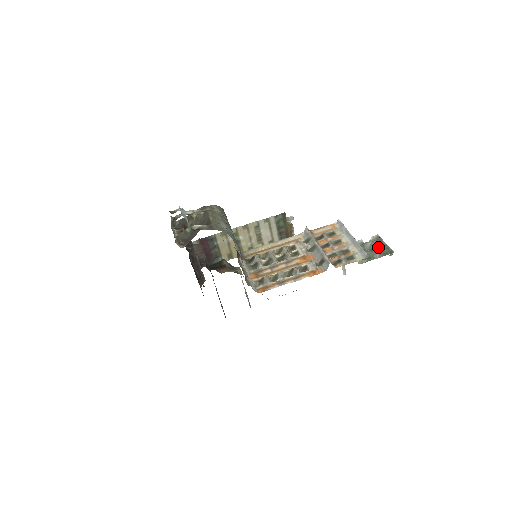
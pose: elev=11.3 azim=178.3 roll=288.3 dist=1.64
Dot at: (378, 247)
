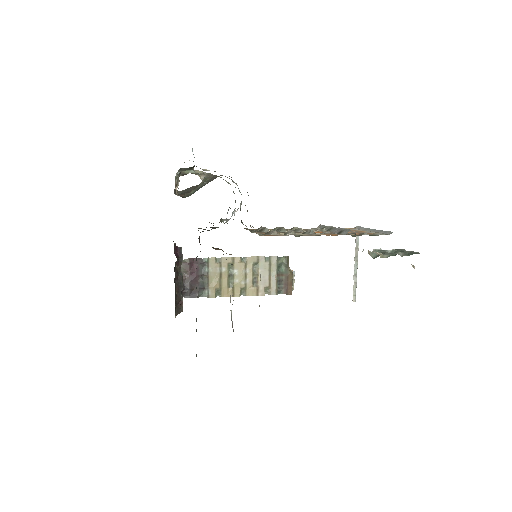
Dot at: occluded
